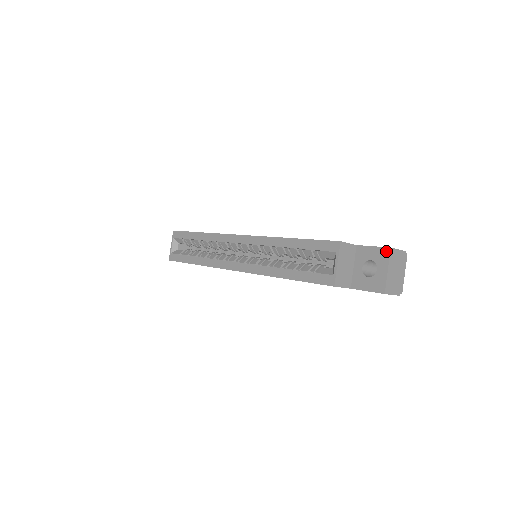
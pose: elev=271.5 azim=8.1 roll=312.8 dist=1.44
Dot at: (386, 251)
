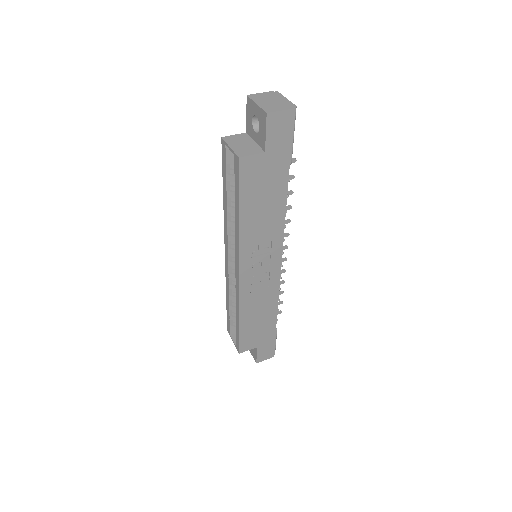
Dot at: (248, 101)
